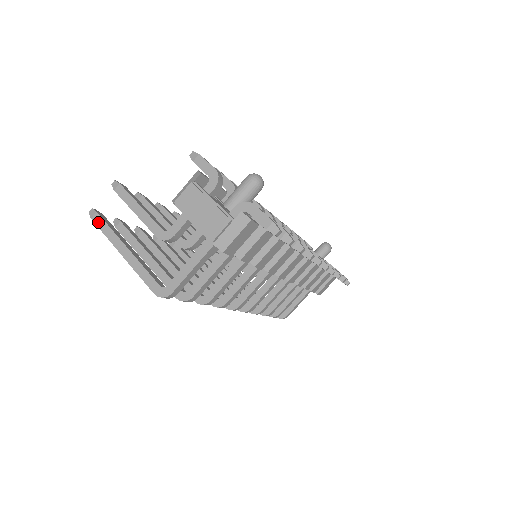
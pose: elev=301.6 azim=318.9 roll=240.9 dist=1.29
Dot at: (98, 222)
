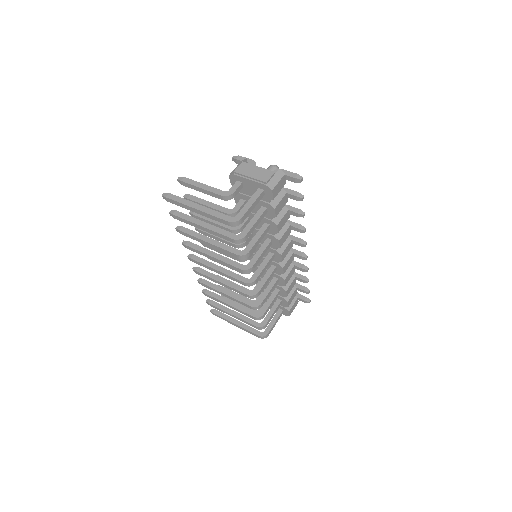
Dot at: (172, 197)
